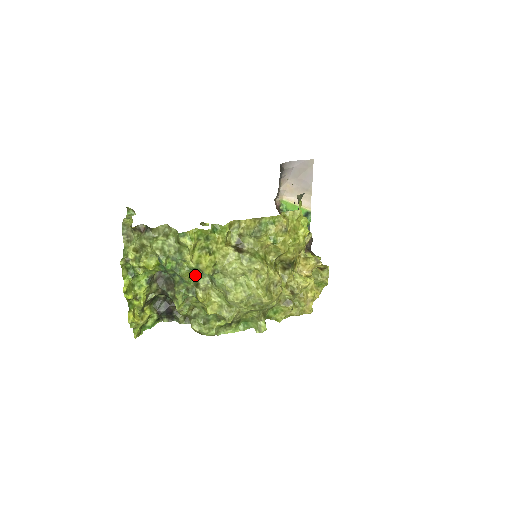
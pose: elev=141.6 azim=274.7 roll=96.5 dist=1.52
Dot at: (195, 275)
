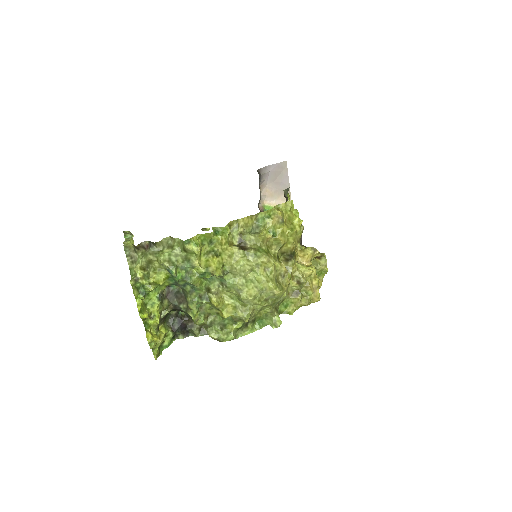
Dot at: (205, 281)
